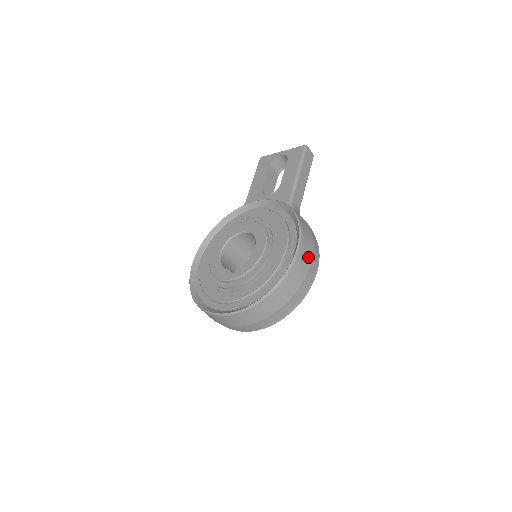
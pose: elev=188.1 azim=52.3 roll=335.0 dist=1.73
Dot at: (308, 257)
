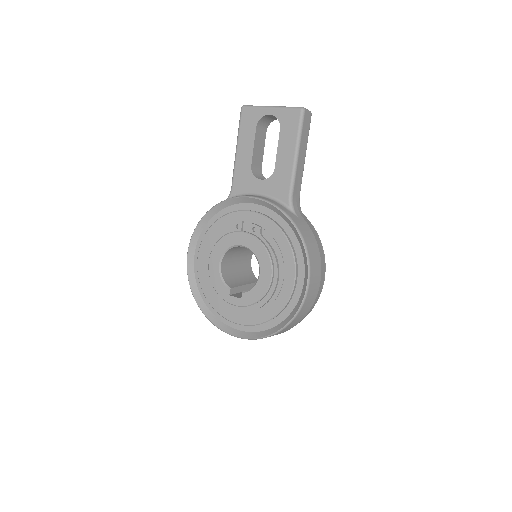
Dot at: (317, 284)
